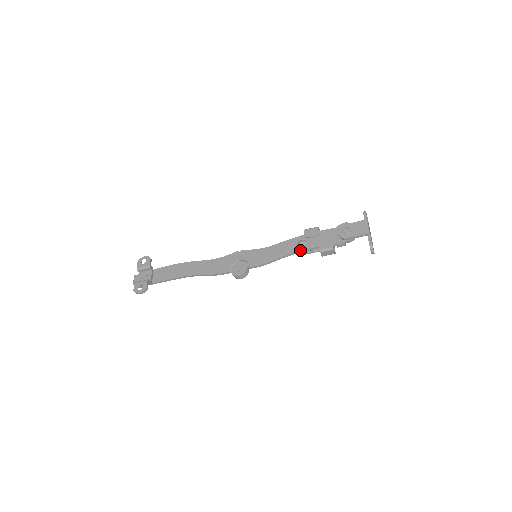
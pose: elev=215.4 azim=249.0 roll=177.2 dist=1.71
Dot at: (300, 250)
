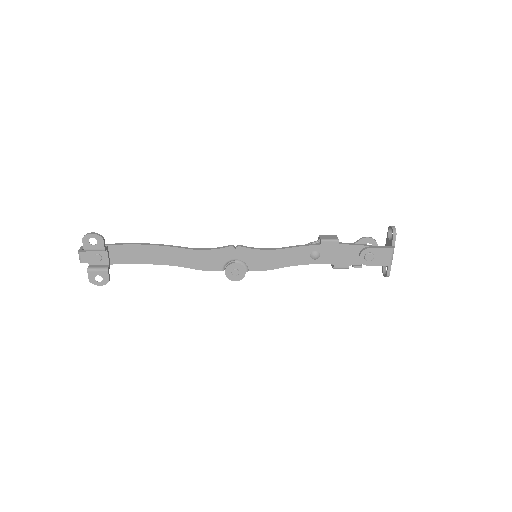
Dot at: (312, 263)
